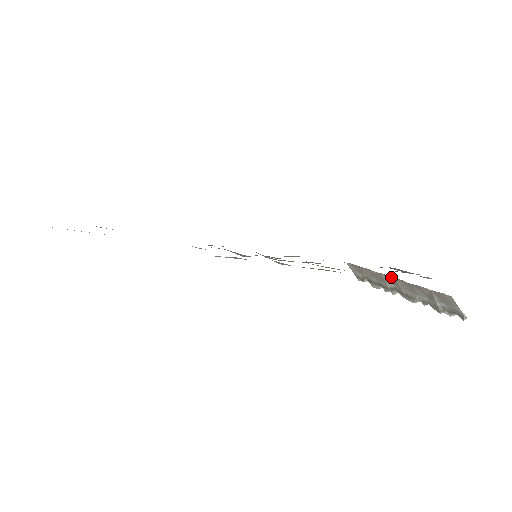
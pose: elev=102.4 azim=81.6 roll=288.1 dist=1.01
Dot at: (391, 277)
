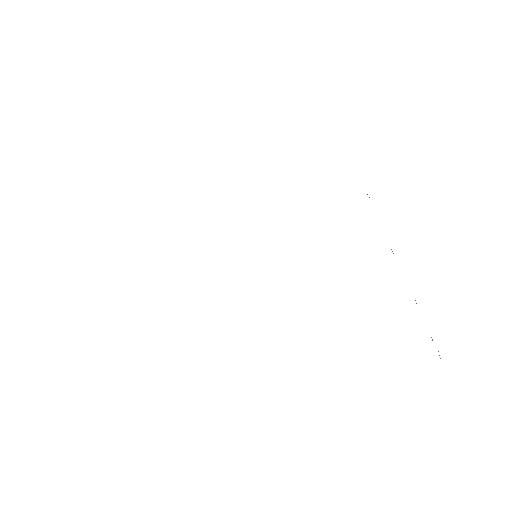
Dot at: occluded
